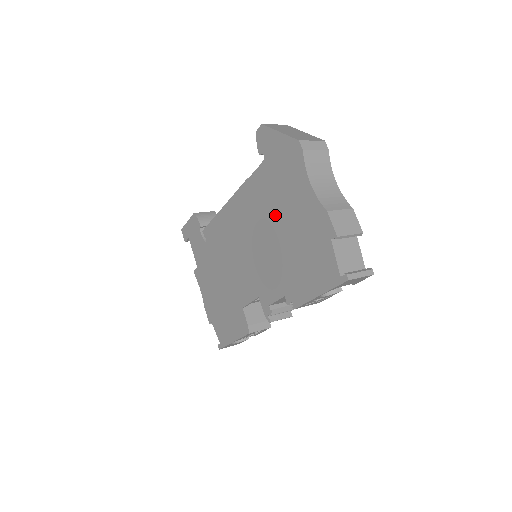
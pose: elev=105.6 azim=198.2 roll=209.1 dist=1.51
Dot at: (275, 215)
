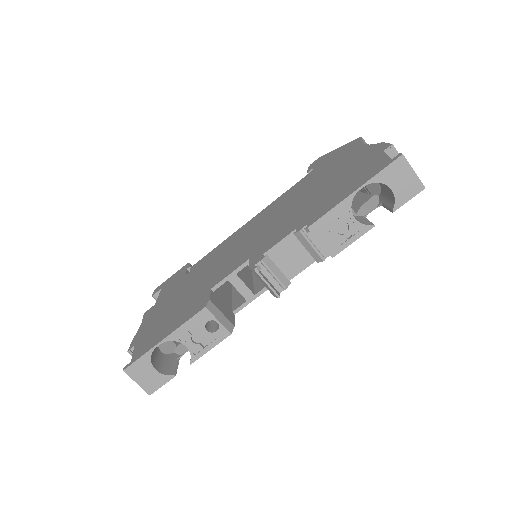
Dot at: (311, 187)
